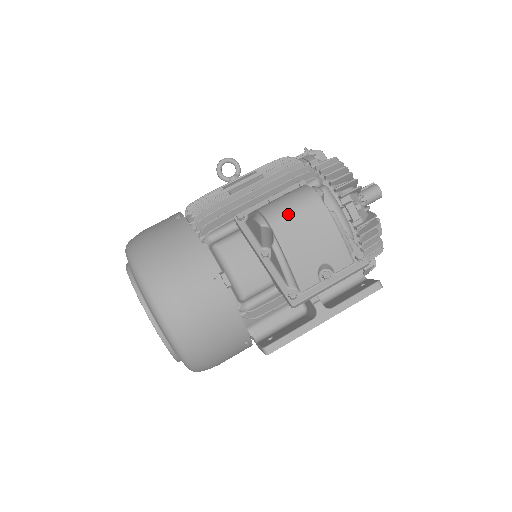
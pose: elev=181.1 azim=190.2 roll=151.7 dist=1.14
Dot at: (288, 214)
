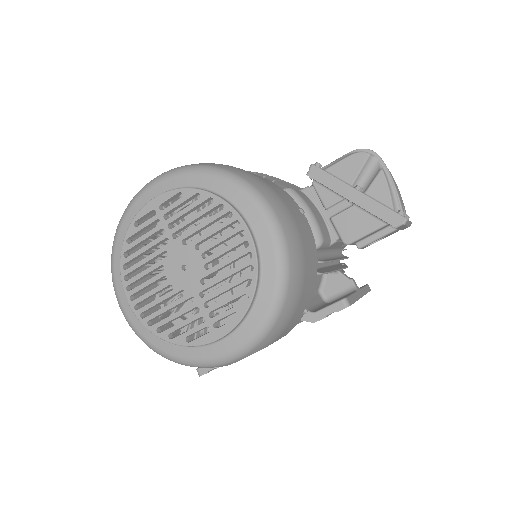
Dot at: occluded
